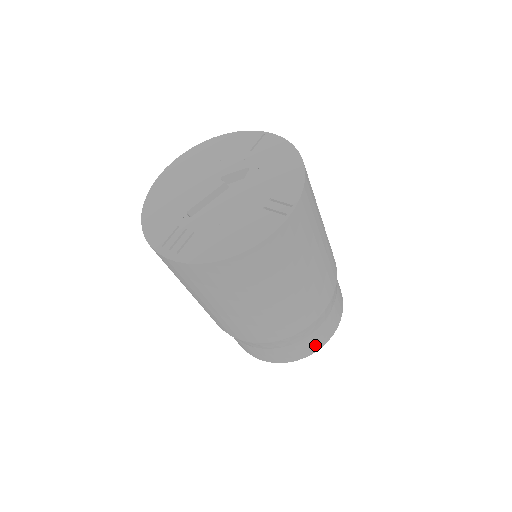
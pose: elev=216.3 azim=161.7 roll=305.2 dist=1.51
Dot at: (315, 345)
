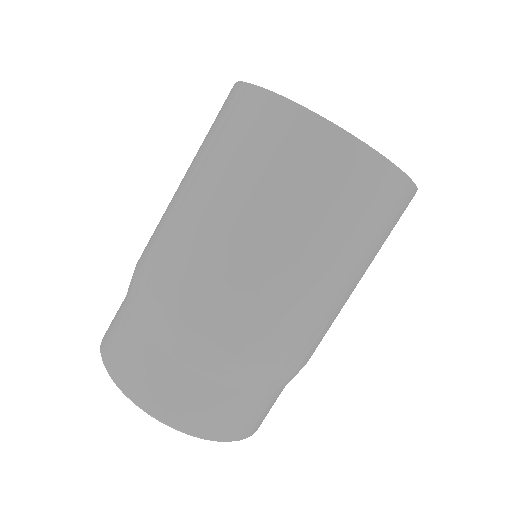
Dot at: (234, 425)
